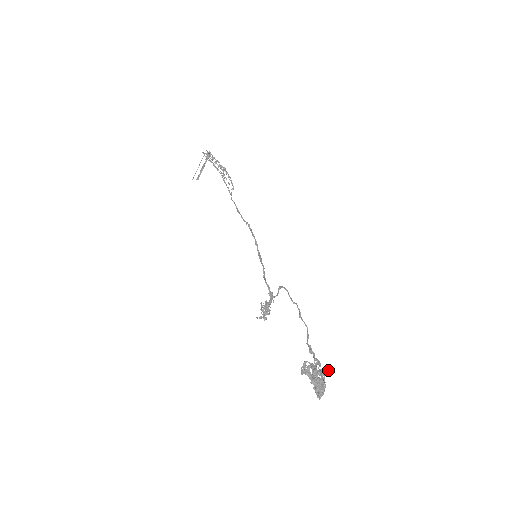
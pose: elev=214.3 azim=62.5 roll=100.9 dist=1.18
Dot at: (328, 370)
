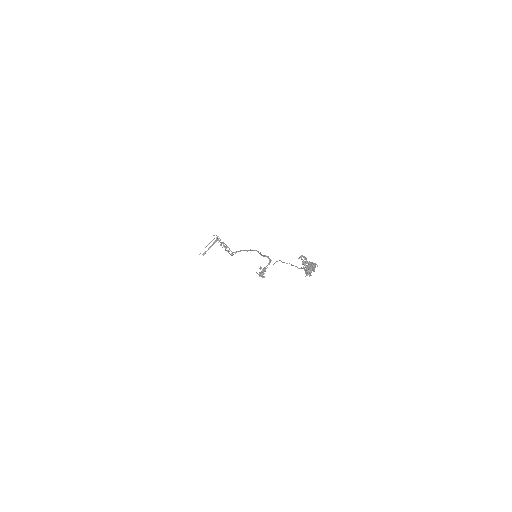
Dot at: (317, 265)
